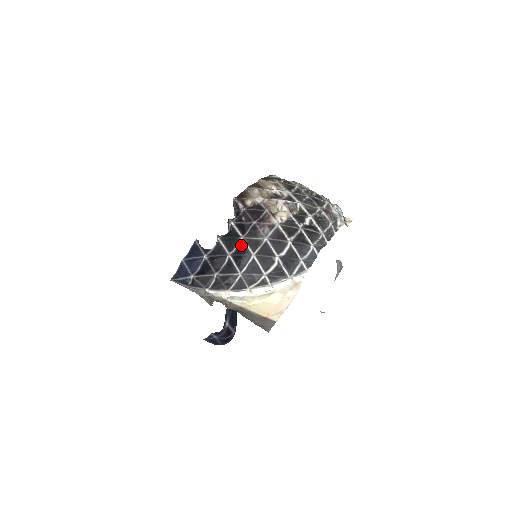
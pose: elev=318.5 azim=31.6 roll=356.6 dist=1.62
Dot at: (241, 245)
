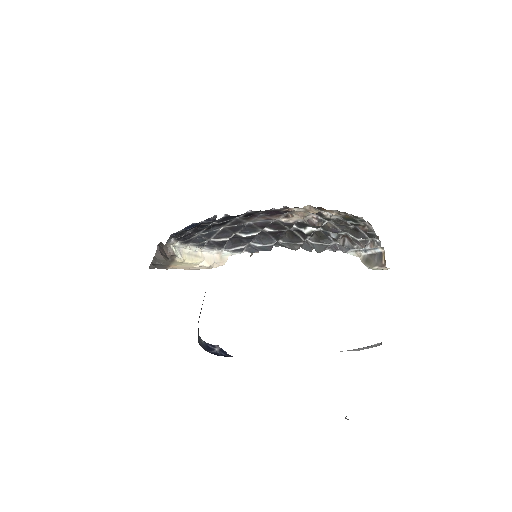
Dot at: (228, 221)
